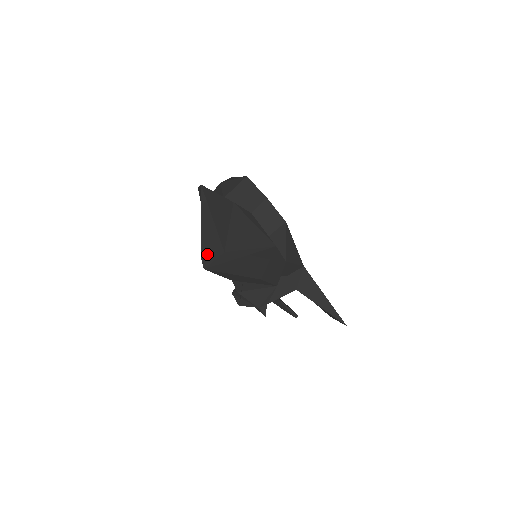
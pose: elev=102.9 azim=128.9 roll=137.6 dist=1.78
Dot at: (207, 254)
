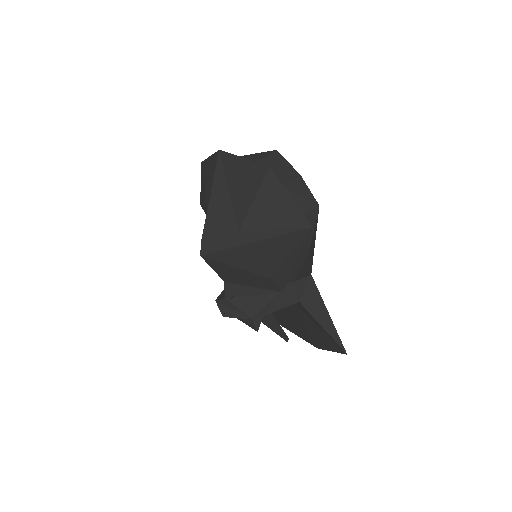
Dot at: (211, 235)
